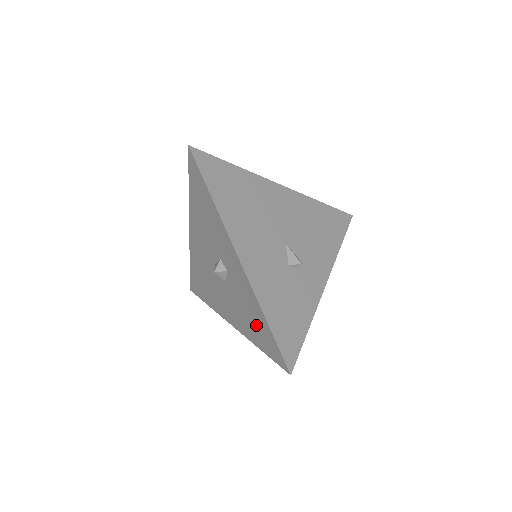
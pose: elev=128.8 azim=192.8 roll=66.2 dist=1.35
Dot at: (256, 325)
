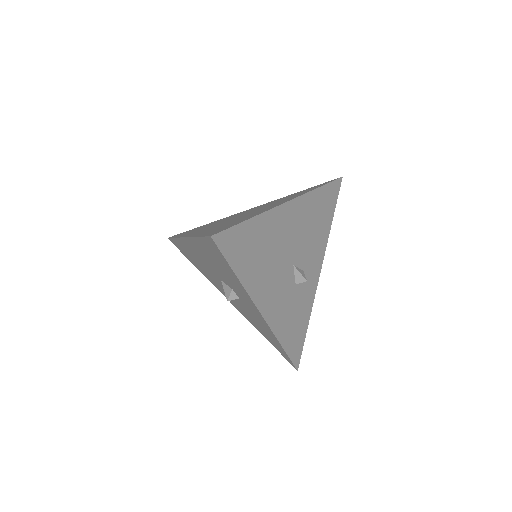
Dot at: (267, 335)
